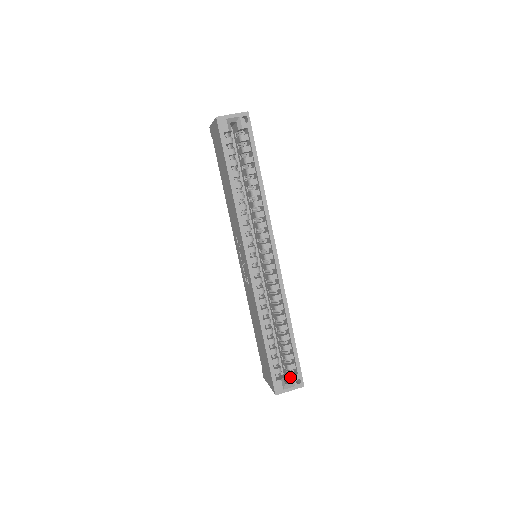
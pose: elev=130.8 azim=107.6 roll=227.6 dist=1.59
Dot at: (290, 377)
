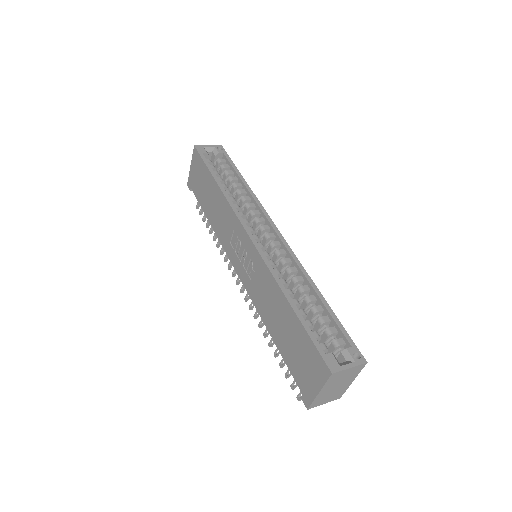
Dot at: (343, 353)
